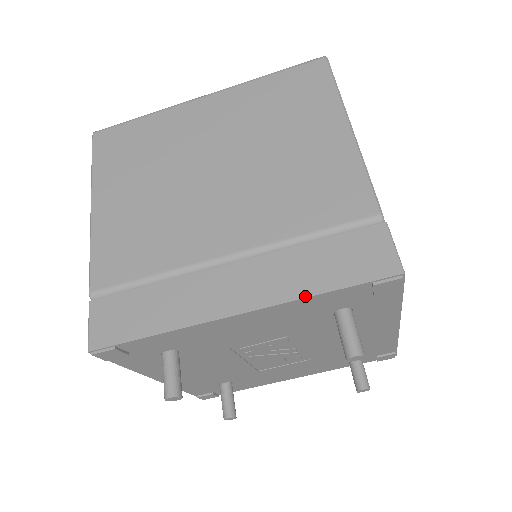
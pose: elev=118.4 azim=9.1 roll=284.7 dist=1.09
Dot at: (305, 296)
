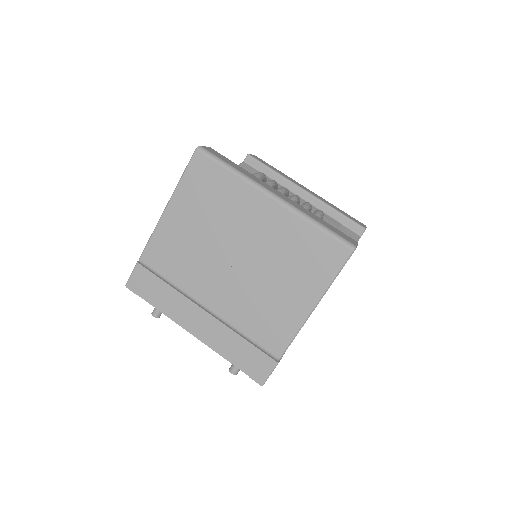
Dot at: (221, 355)
